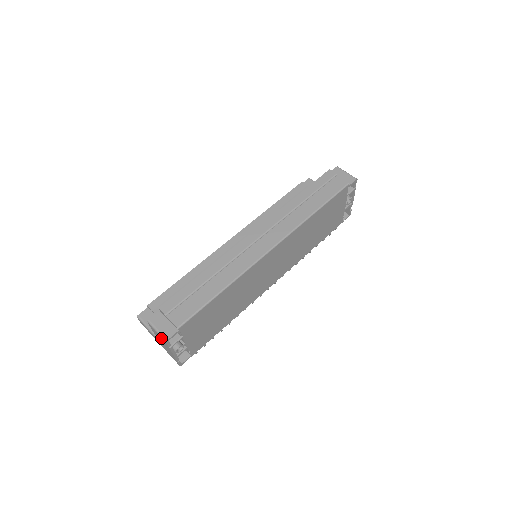
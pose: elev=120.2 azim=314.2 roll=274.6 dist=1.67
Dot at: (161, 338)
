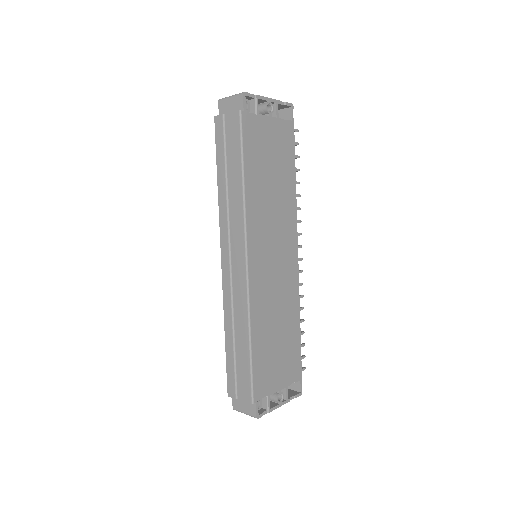
Dot at: occluded
